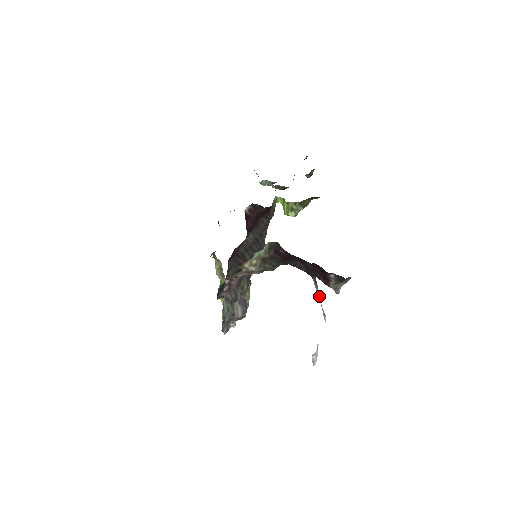
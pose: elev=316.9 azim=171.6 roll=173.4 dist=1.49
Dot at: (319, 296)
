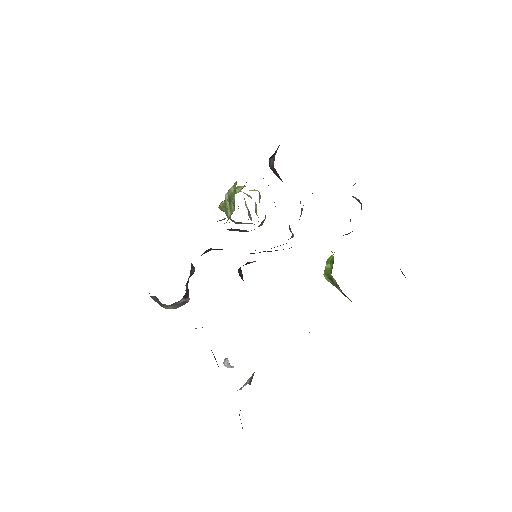
Dot at: (247, 383)
